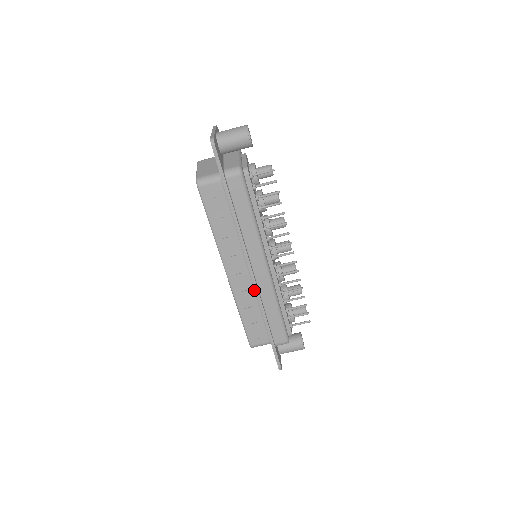
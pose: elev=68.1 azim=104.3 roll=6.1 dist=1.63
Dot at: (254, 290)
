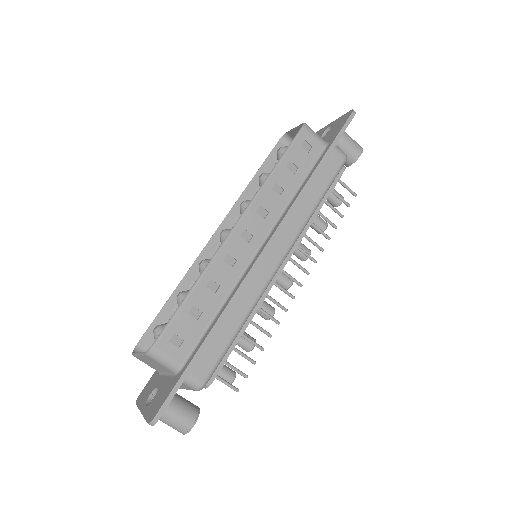
Dot at: (240, 275)
